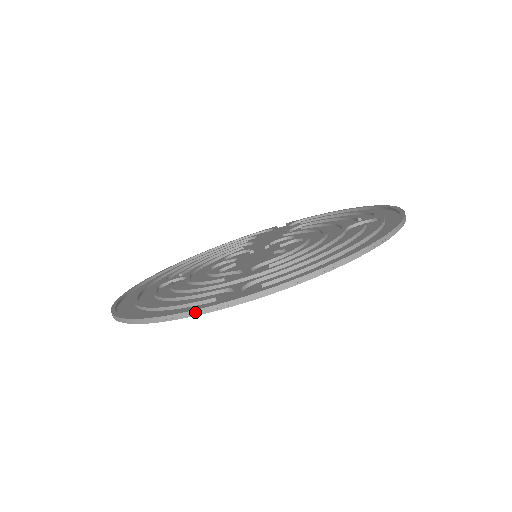
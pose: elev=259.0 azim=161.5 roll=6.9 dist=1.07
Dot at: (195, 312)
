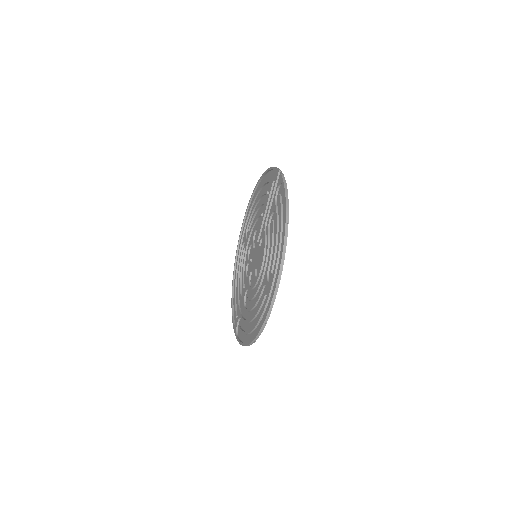
Dot at: (233, 323)
